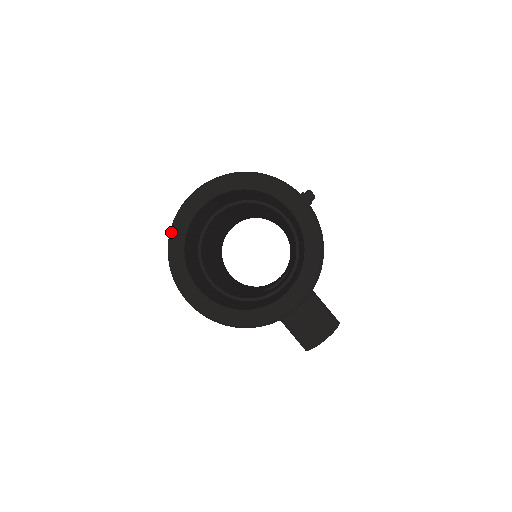
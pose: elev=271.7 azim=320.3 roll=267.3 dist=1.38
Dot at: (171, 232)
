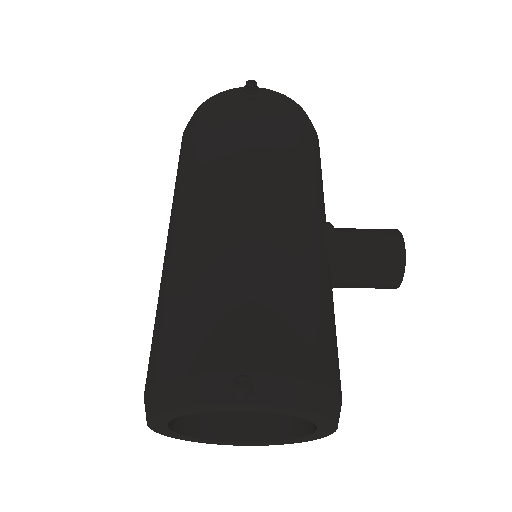
Dot at: (175, 438)
